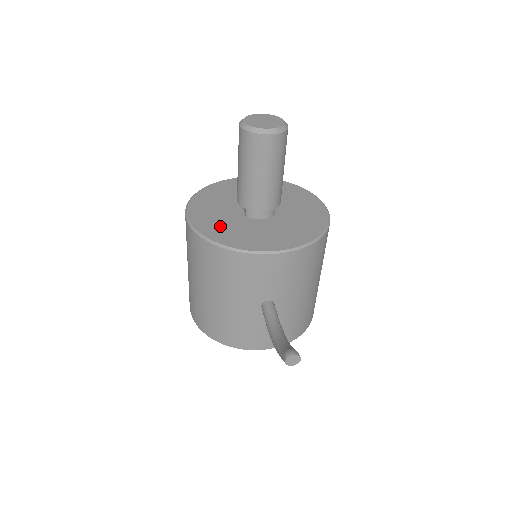
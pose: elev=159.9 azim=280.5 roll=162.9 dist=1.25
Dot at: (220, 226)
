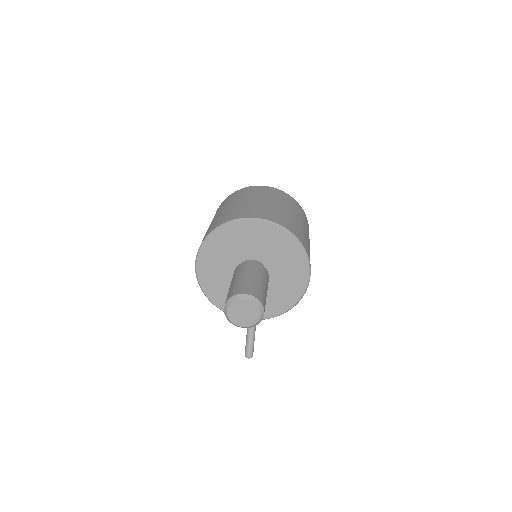
Dot at: (219, 288)
